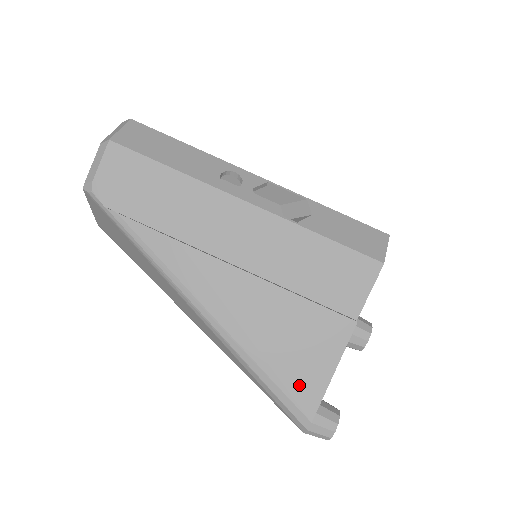
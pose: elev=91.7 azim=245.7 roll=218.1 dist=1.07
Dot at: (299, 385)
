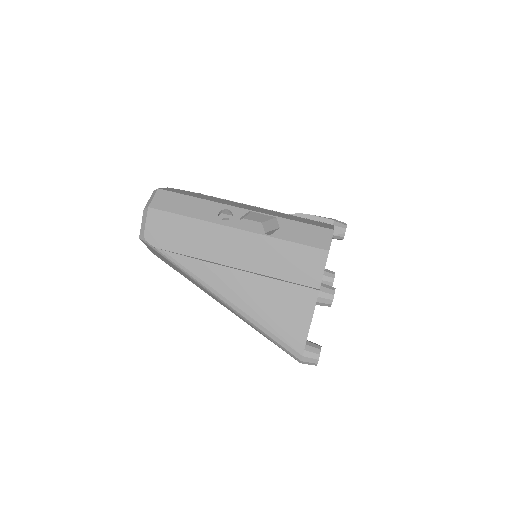
Dot at: (290, 335)
